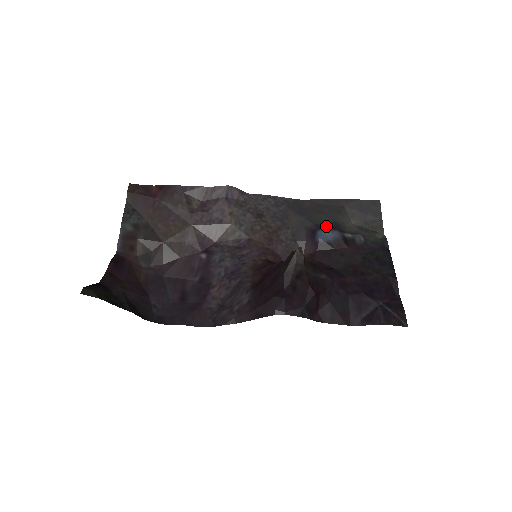
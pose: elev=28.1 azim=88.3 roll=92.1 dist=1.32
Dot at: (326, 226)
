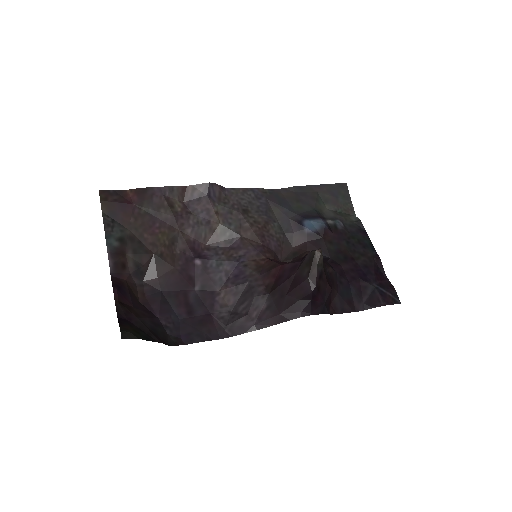
Dot at: (309, 215)
